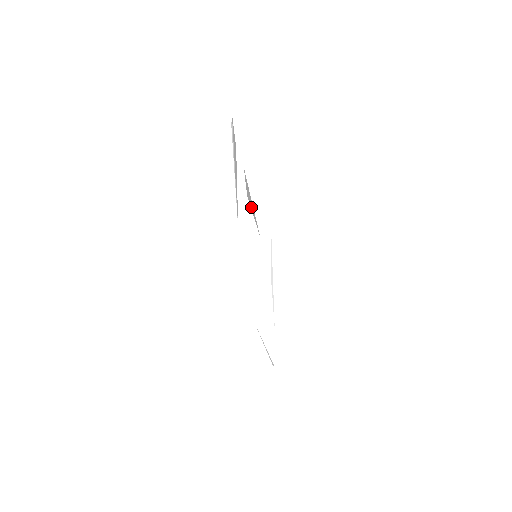
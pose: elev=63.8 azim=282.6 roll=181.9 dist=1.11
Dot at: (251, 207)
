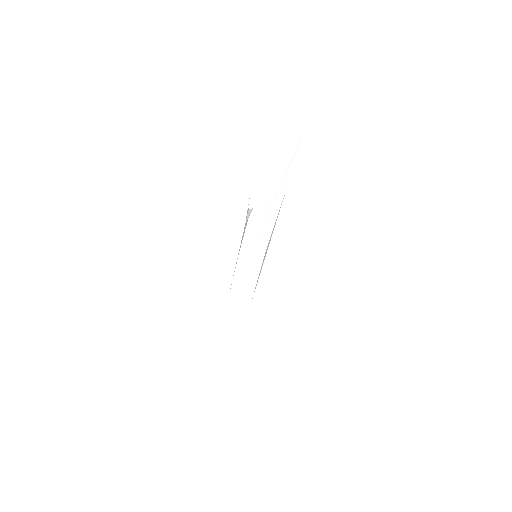
Dot at: occluded
